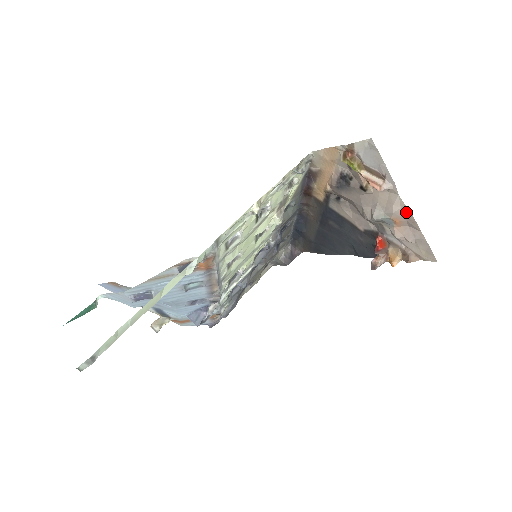
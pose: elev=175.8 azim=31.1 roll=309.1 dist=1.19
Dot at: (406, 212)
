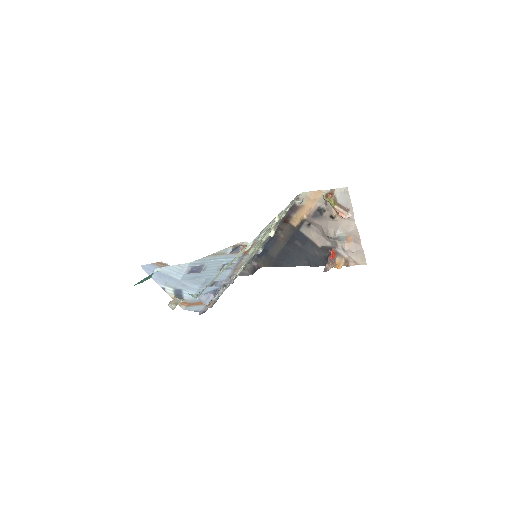
Dot at: (356, 232)
